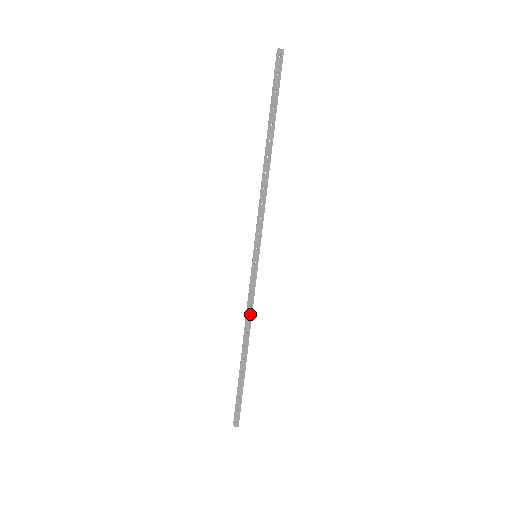
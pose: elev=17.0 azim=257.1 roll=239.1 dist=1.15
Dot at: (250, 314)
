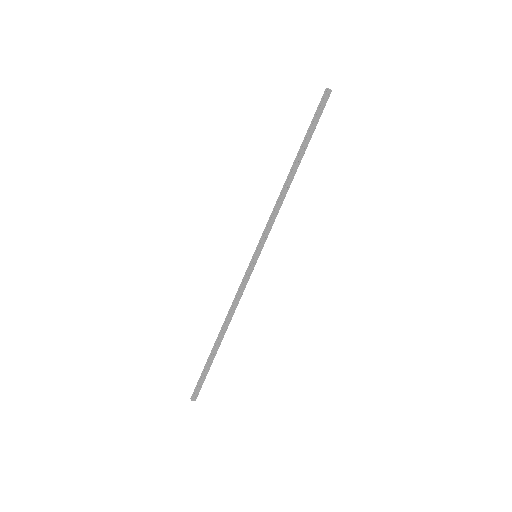
Dot at: (236, 305)
